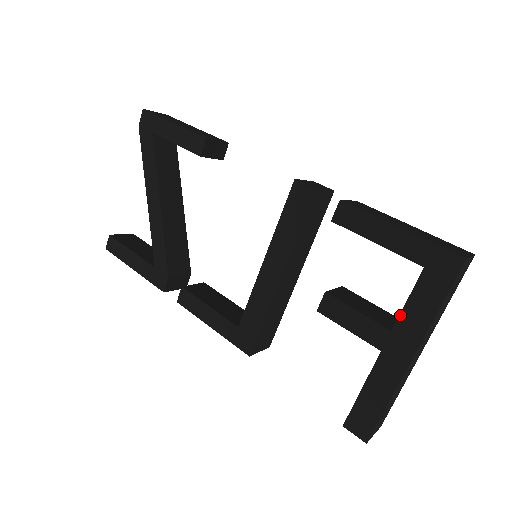
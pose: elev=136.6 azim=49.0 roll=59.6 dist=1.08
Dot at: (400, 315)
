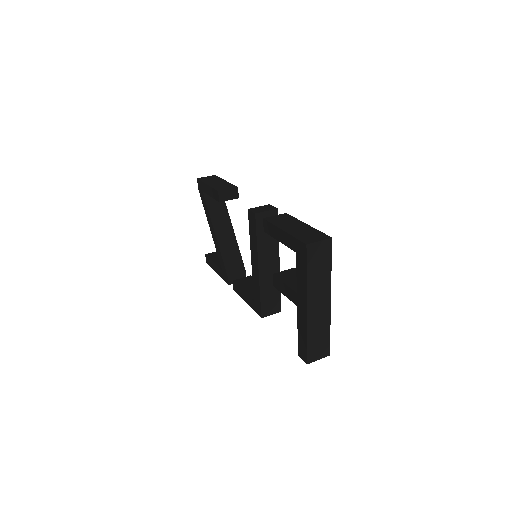
Dot at: (297, 283)
